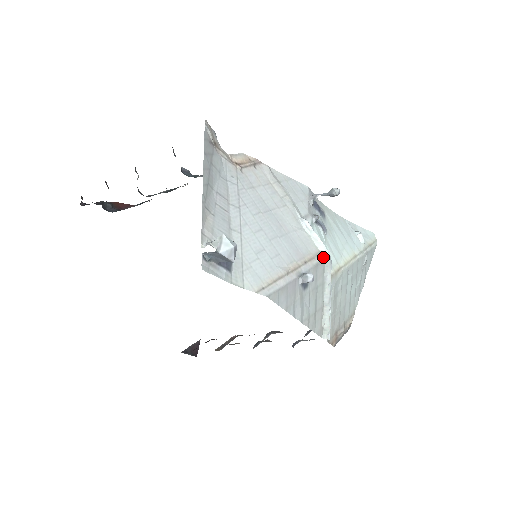
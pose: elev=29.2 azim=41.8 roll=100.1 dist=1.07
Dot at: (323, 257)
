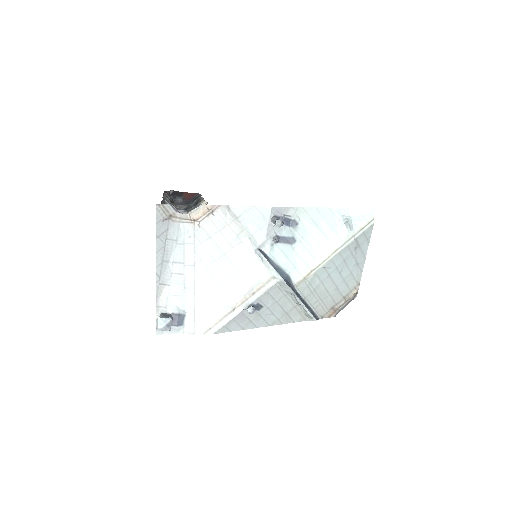
Dot at: (275, 281)
